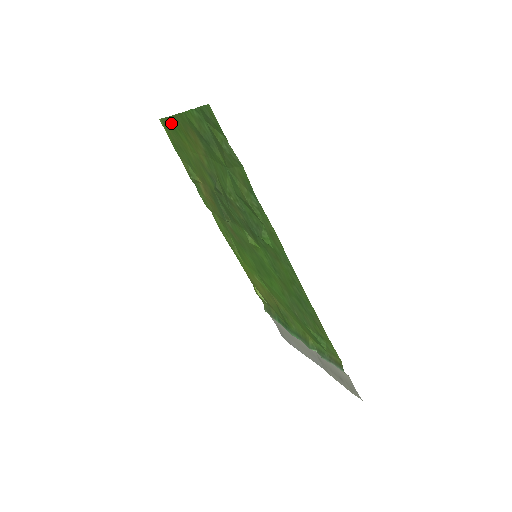
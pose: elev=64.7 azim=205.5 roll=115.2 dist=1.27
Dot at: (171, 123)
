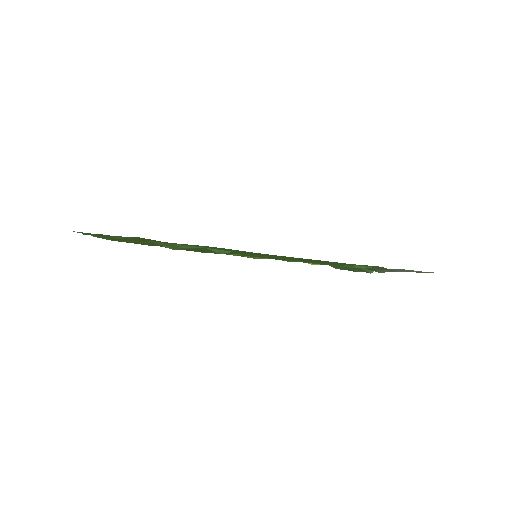
Dot at: occluded
